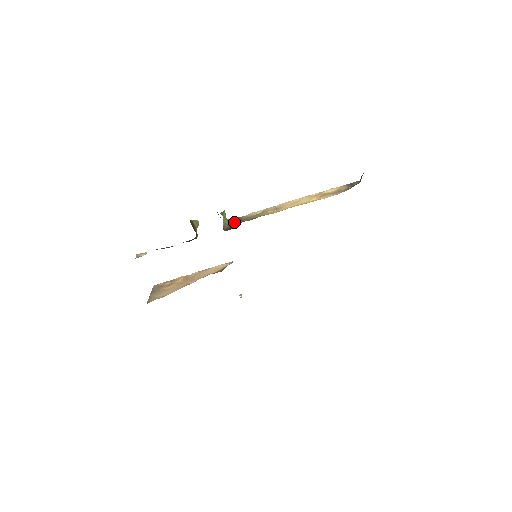
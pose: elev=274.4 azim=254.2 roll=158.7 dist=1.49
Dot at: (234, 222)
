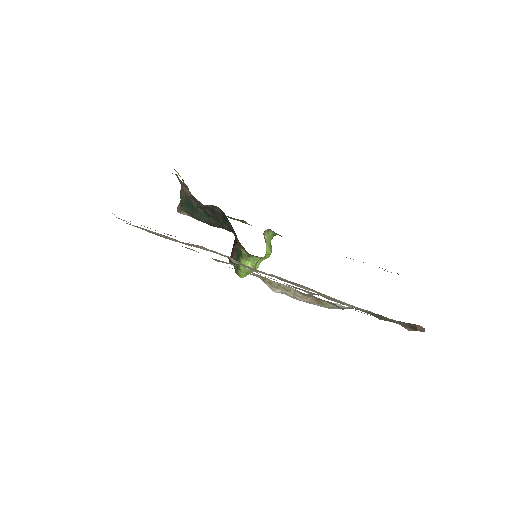
Dot at: occluded
